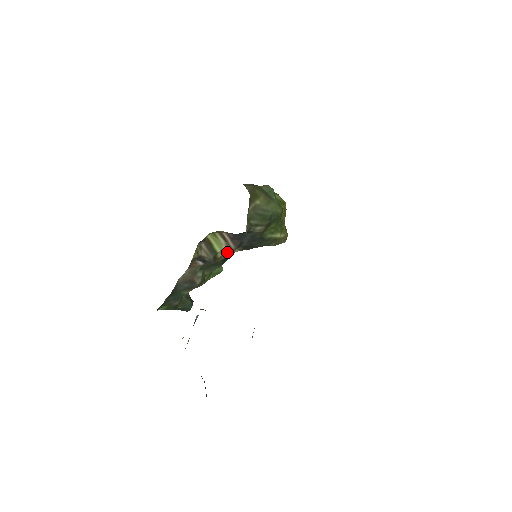
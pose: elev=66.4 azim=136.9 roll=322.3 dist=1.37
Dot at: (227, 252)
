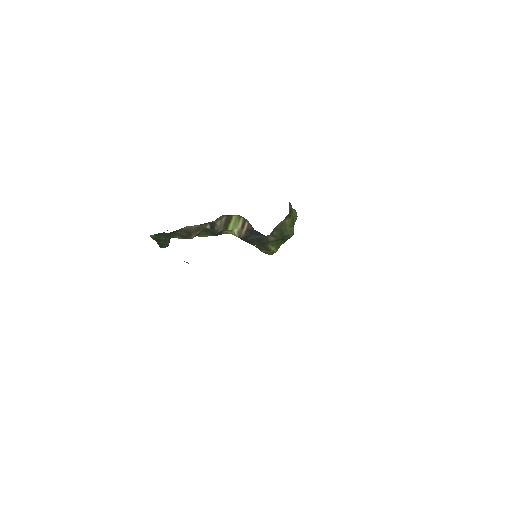
Dot at: occluded
